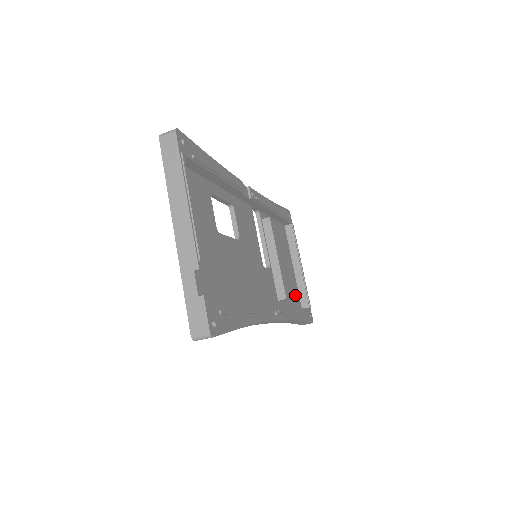
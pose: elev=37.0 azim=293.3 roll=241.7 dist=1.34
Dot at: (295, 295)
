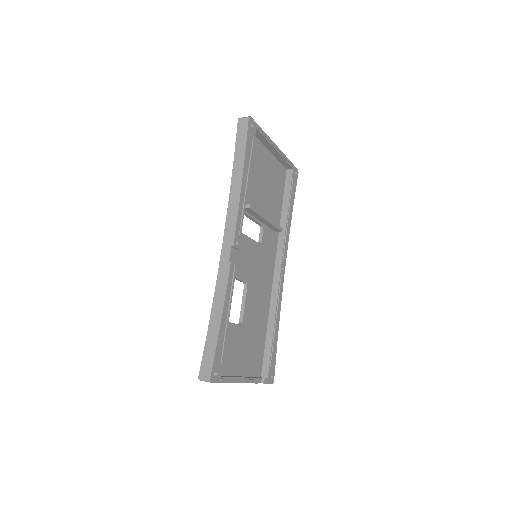
Dot at: (280, 176)
